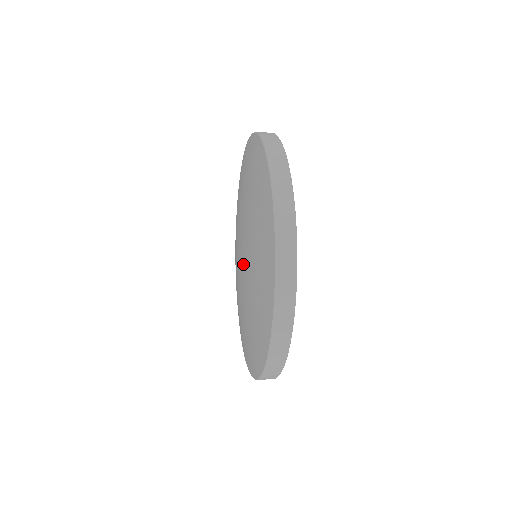
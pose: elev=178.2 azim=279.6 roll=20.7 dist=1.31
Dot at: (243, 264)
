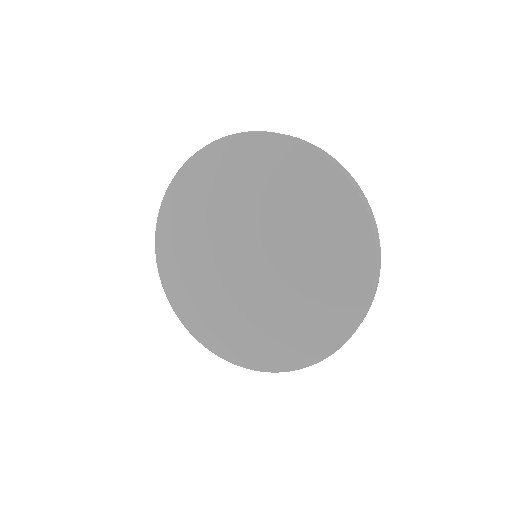
Dot at: (261, 272)
